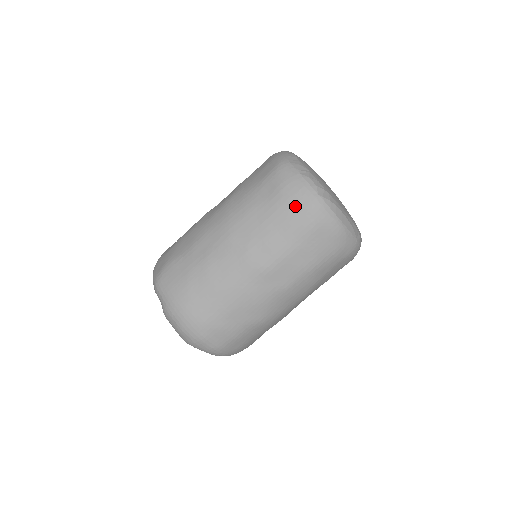
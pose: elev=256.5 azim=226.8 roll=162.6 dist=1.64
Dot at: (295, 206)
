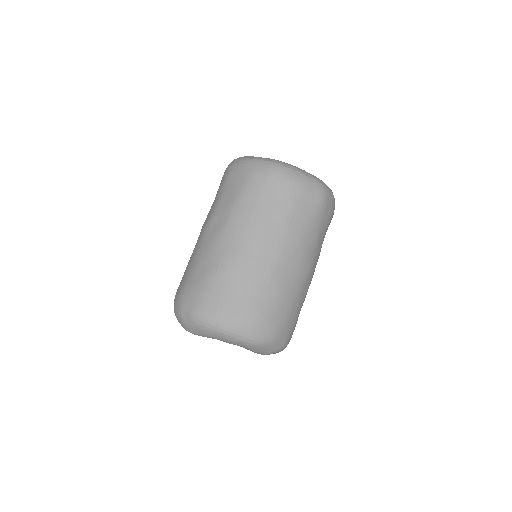
Dot at: occluded
